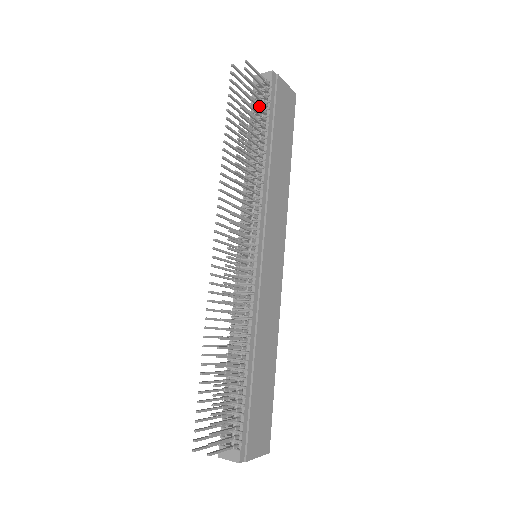
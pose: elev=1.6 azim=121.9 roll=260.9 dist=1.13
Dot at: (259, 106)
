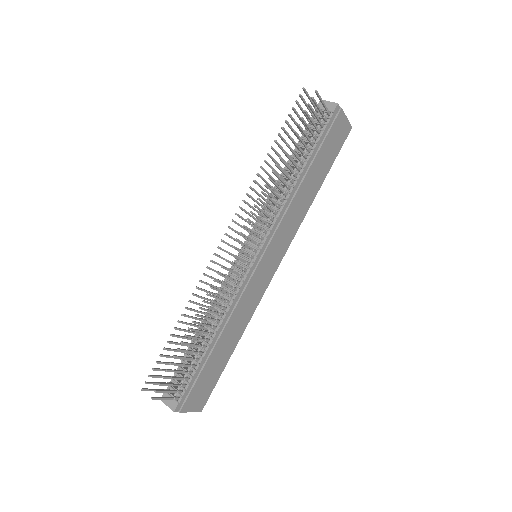
Dot at: (312, 132)
